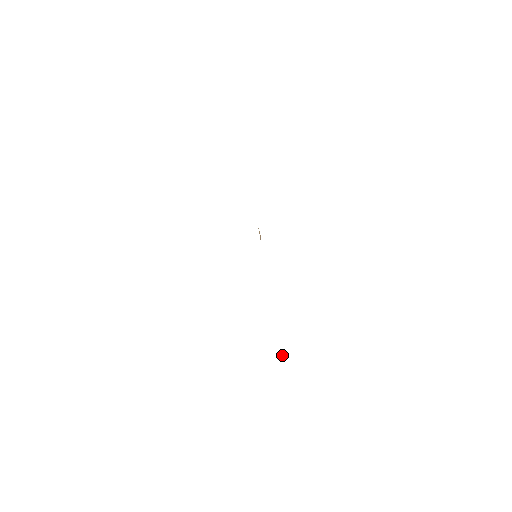
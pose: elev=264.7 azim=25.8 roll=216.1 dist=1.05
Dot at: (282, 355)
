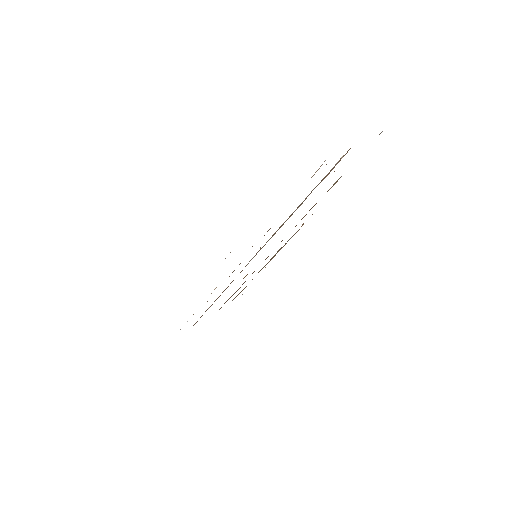
Dot at: (265, 267)
